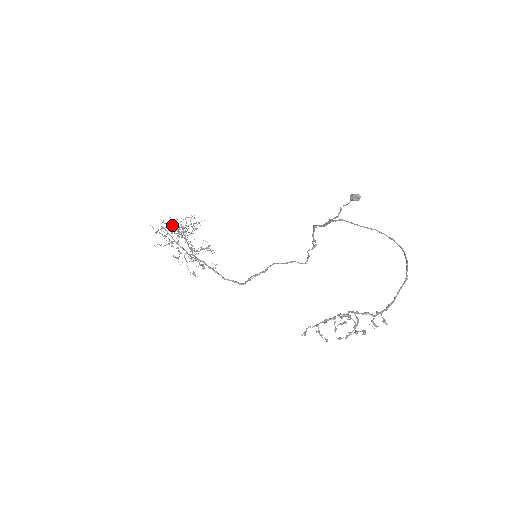
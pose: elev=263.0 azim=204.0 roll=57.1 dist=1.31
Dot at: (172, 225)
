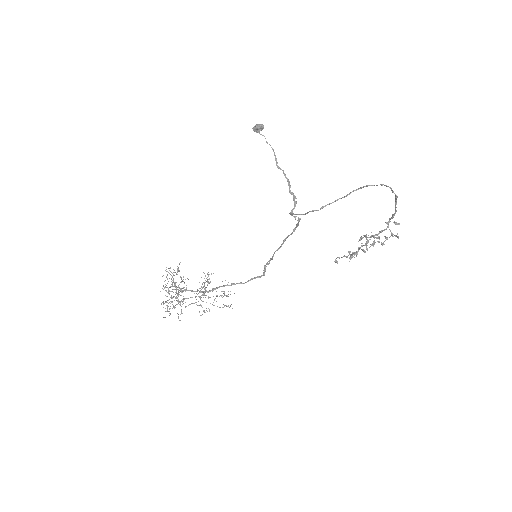
Dot at: occluded
